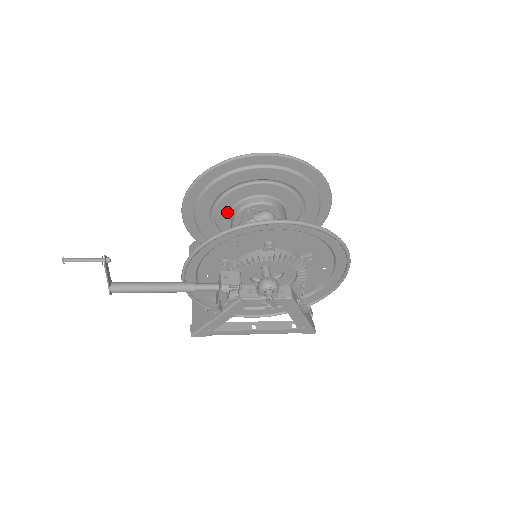
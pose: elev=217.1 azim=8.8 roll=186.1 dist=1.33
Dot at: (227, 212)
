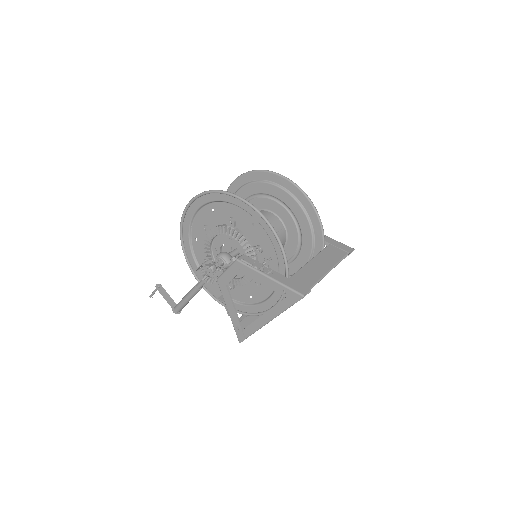
Dot at: occluded
